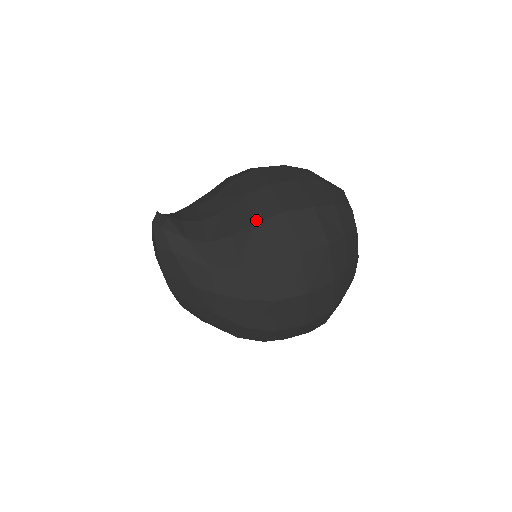
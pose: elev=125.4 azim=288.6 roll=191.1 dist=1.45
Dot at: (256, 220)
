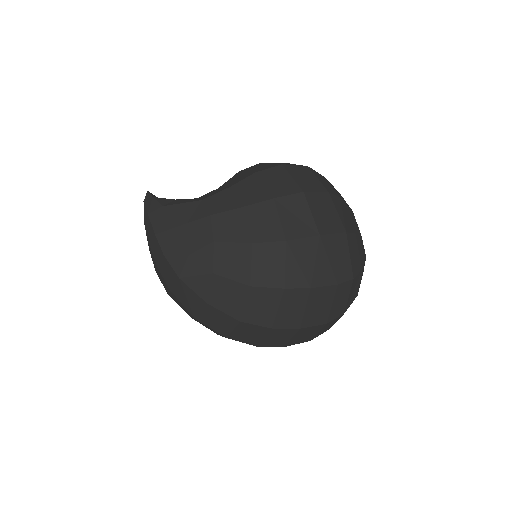
Dot at: occluded
